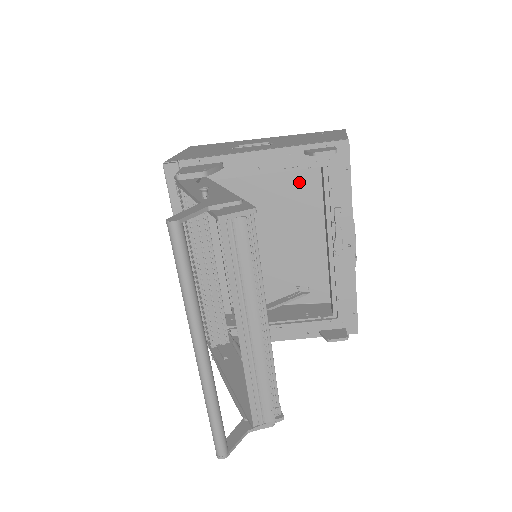
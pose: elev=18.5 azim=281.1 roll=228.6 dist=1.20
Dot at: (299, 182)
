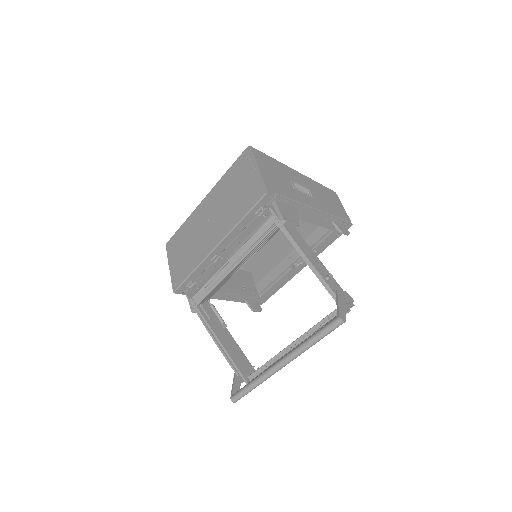
Dot at: occluded
